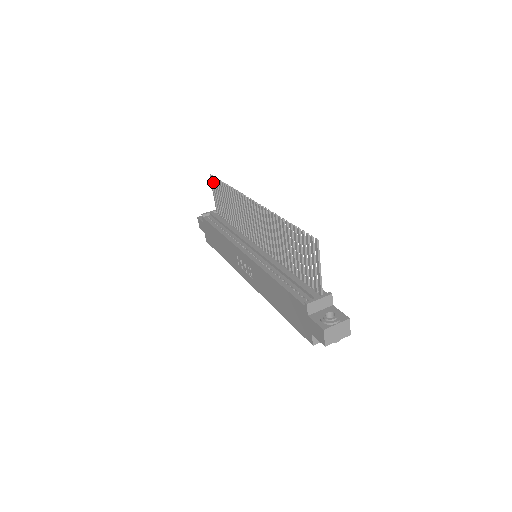
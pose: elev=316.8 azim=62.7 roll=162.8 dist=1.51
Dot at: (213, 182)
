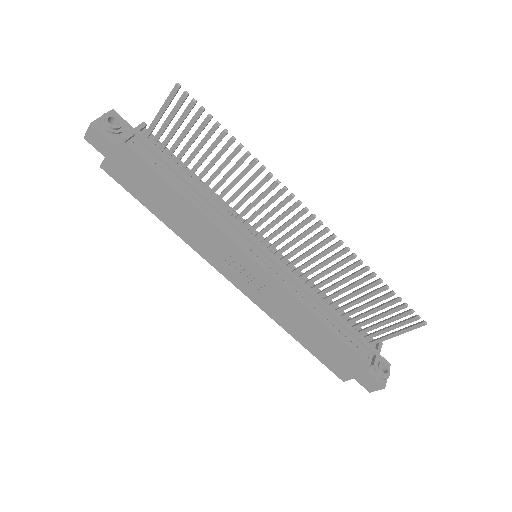
Dot at: (182, 102)
